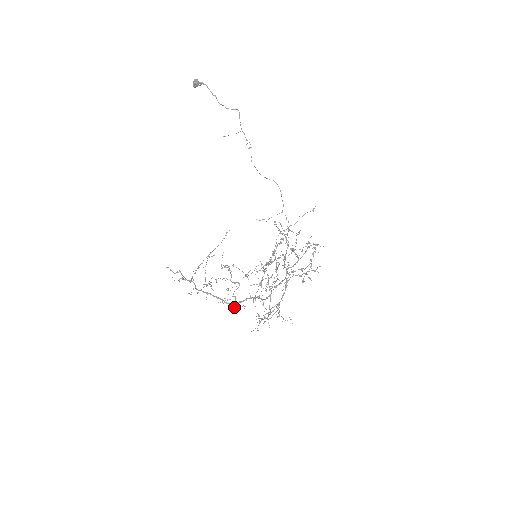
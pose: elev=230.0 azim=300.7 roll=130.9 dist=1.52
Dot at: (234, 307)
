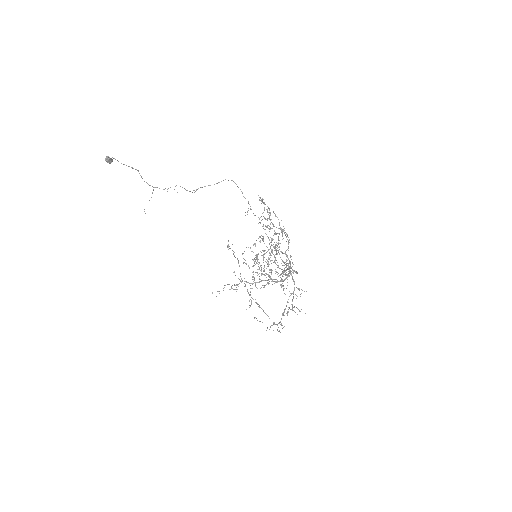
Dot at: occluded
